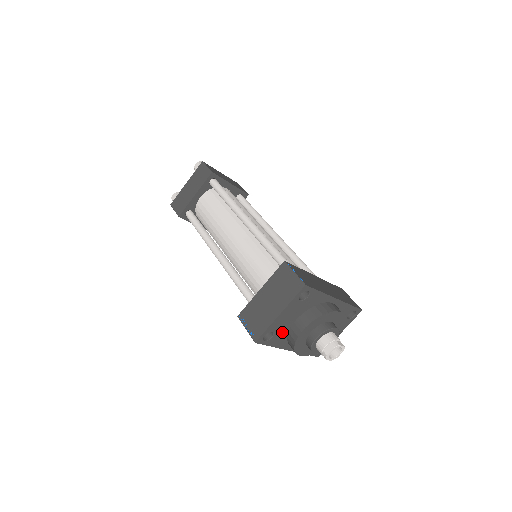
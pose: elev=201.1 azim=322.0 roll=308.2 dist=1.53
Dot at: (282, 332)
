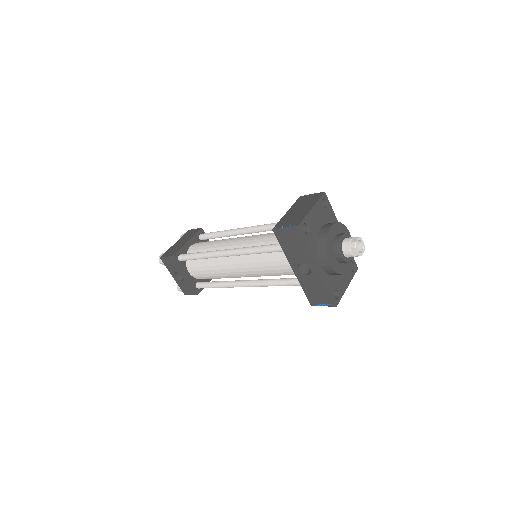
Dot at: (313, 234)
